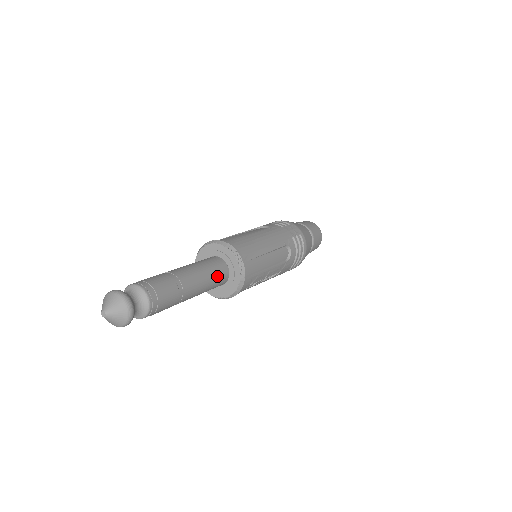
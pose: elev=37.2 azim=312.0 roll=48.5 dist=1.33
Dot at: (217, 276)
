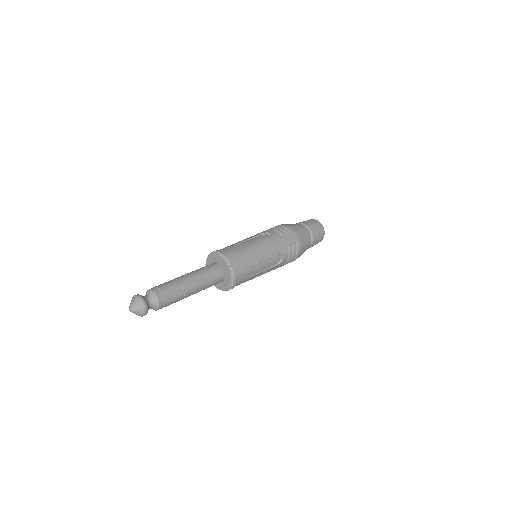
Dot at: (214, 281)
